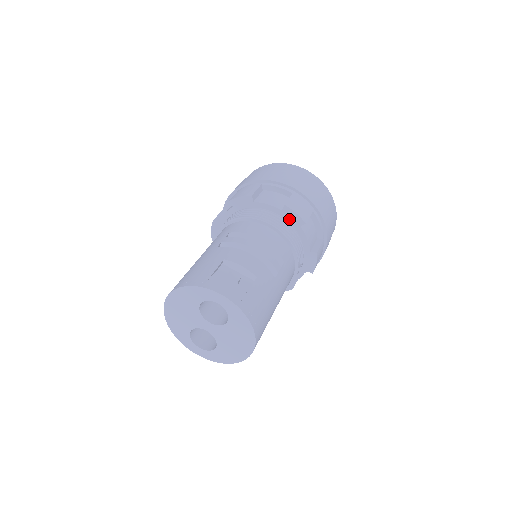
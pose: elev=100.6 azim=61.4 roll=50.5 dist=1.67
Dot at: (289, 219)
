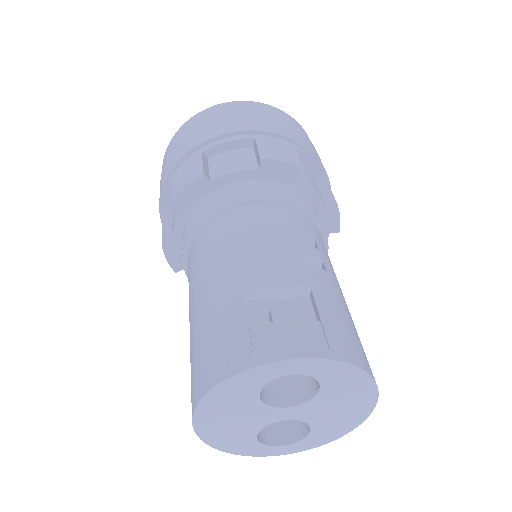
Dot at: (276, 176)
